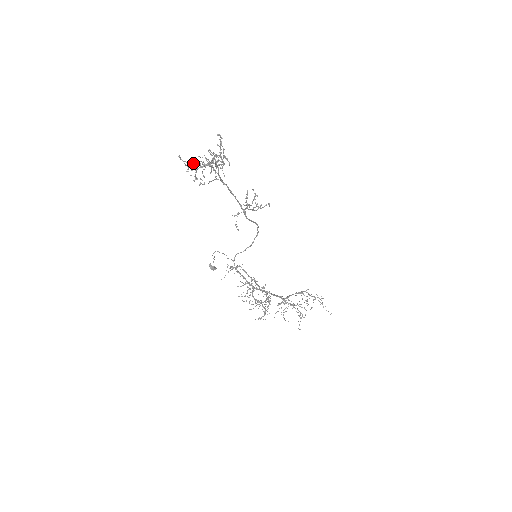
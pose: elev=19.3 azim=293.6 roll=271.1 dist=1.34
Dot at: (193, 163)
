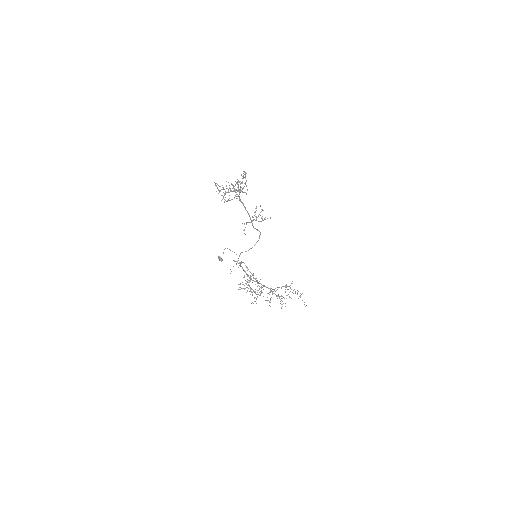
Dot at: (224, 189)
